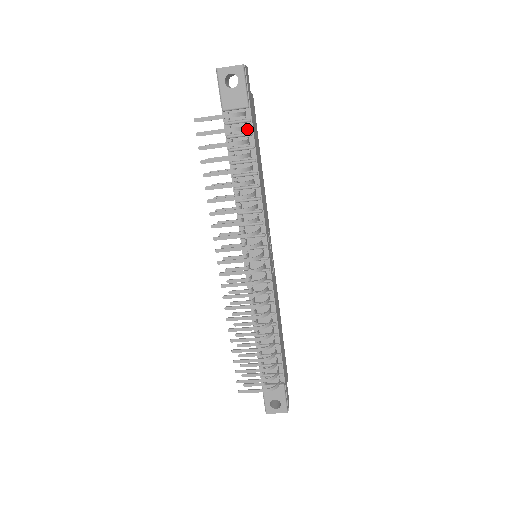
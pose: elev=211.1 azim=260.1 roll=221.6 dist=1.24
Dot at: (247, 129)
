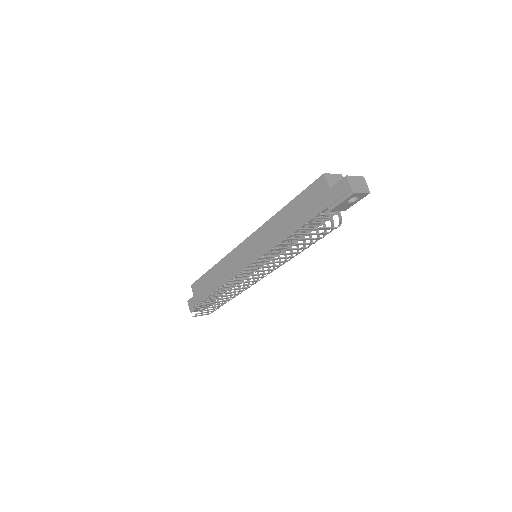
Dot at: (330, 218)
